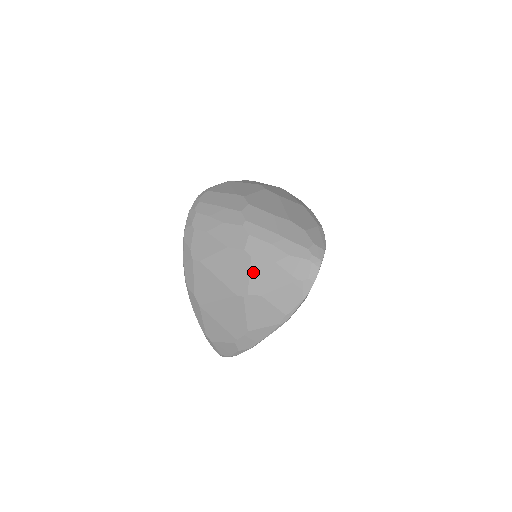
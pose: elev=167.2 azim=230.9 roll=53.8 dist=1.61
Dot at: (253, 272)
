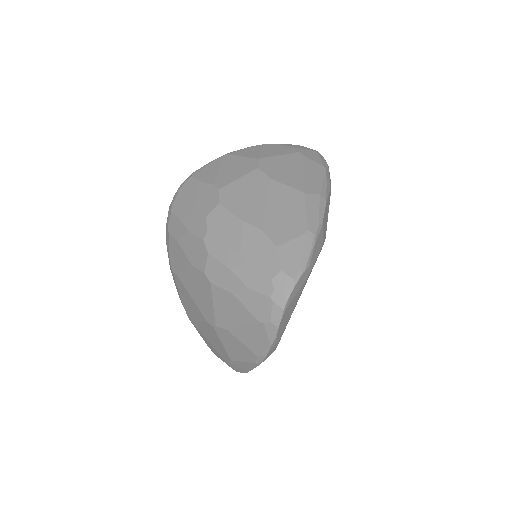
Dot at: (215, 301)
